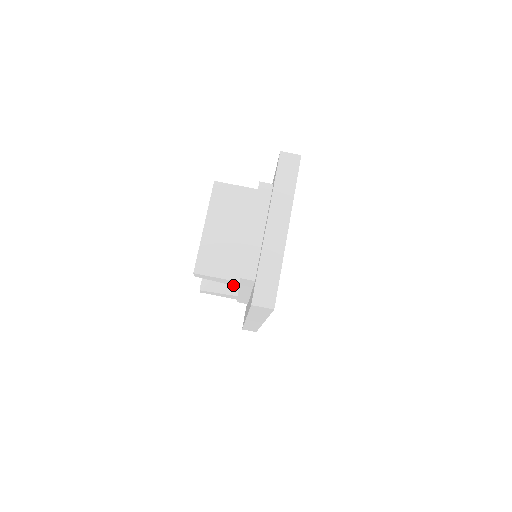
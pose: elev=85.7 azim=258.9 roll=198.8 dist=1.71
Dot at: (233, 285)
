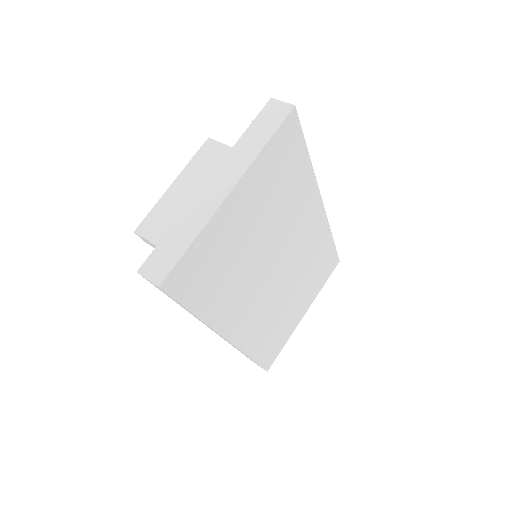
Dot at: occluded
